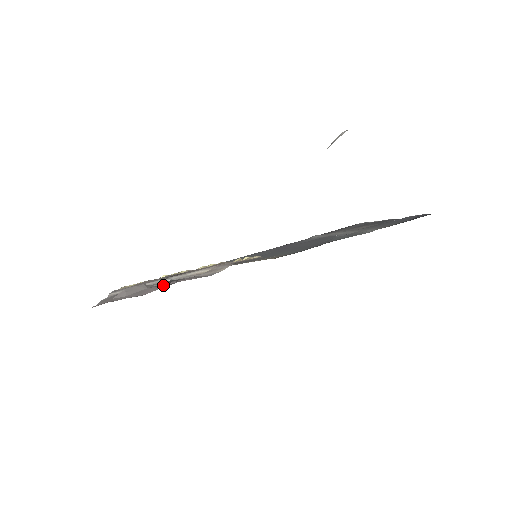
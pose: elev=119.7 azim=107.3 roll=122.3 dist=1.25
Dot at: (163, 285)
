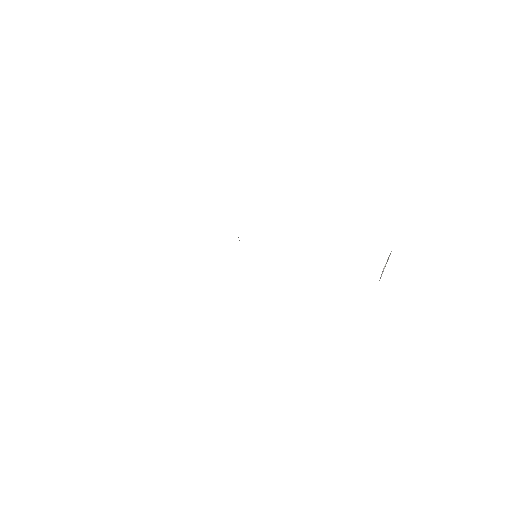
Dot at: occluded
